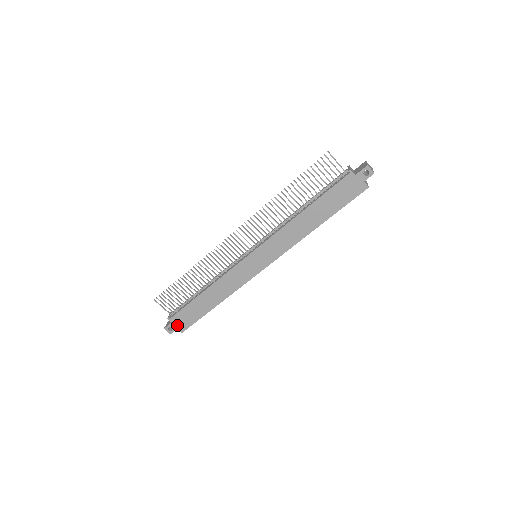
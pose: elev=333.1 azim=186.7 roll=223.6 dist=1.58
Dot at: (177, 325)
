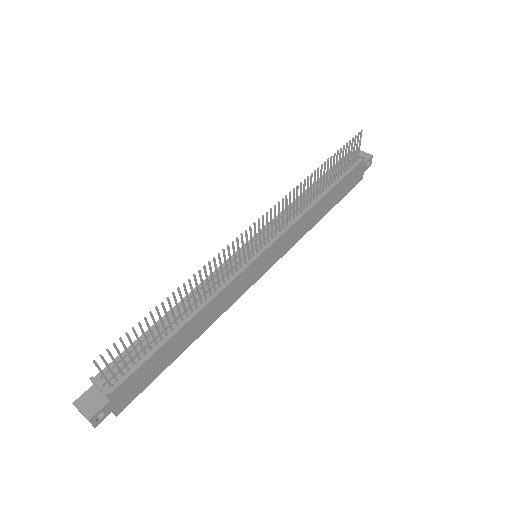
Dot at: (116, 402)
